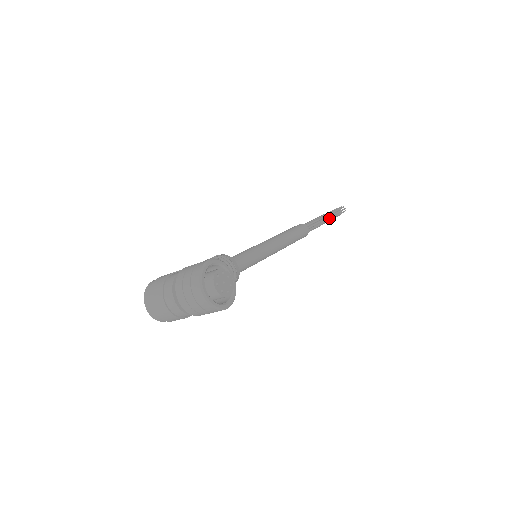
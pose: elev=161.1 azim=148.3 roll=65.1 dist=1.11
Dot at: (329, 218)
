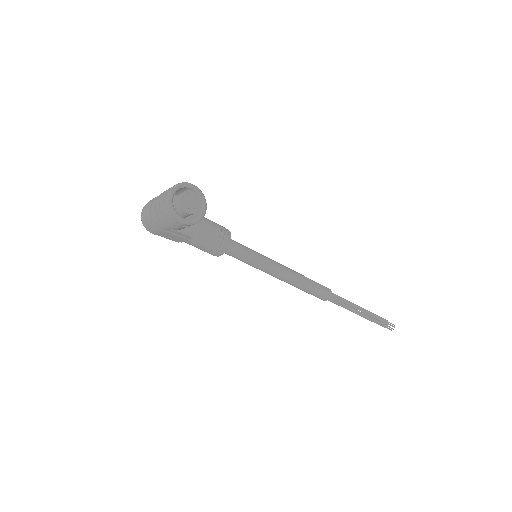
Dot at: occluded
